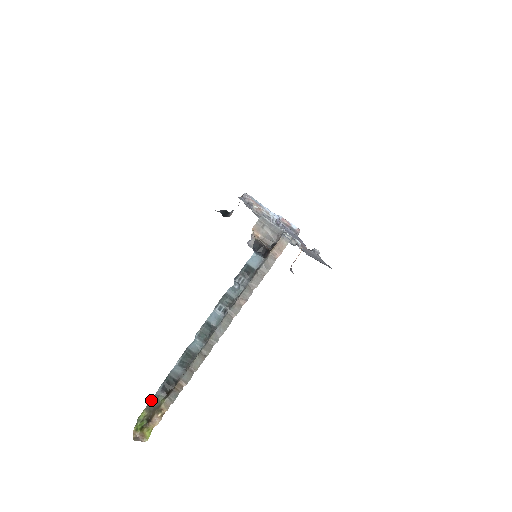
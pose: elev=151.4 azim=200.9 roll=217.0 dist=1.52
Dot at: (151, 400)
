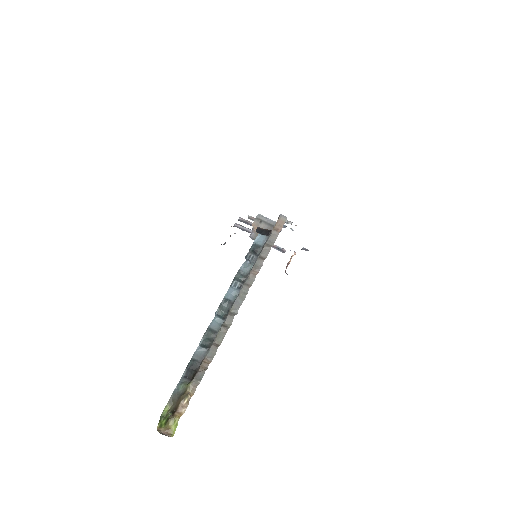
Dot at: (174, 390)
